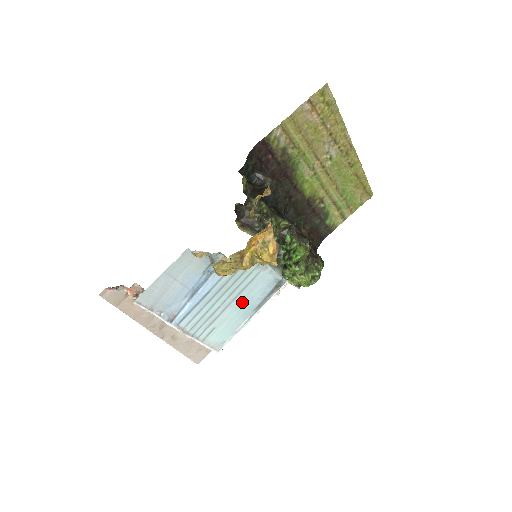
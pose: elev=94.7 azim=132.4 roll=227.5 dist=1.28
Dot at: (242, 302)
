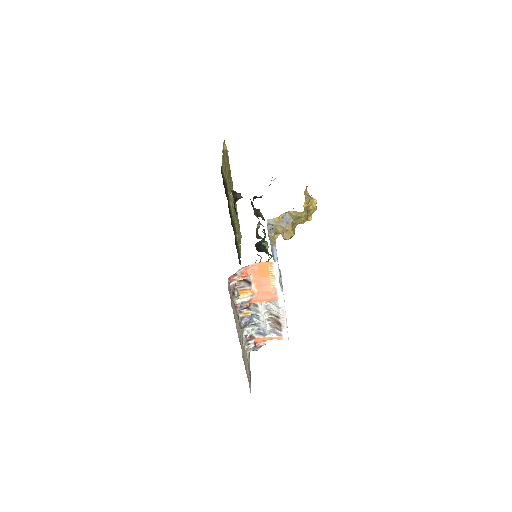
Dot at: occluded
